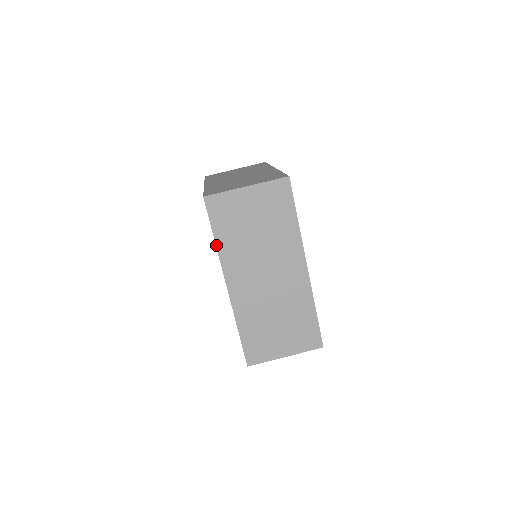
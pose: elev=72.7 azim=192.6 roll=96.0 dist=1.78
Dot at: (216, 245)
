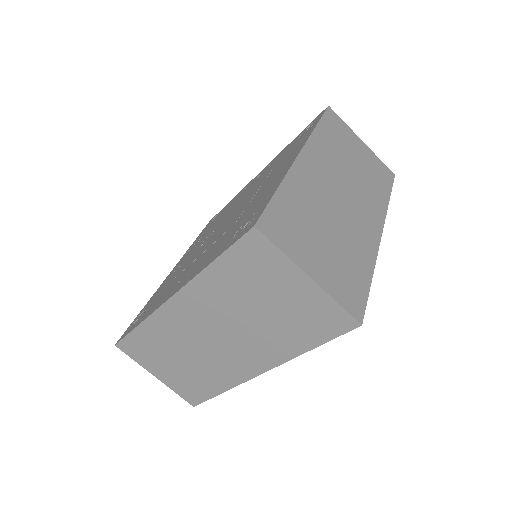
Dot at: (206, 268)
